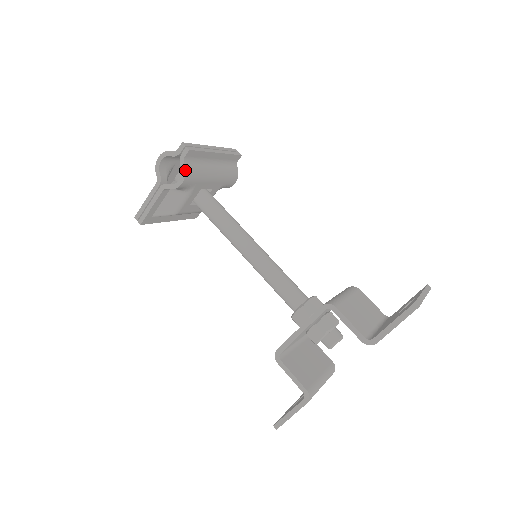
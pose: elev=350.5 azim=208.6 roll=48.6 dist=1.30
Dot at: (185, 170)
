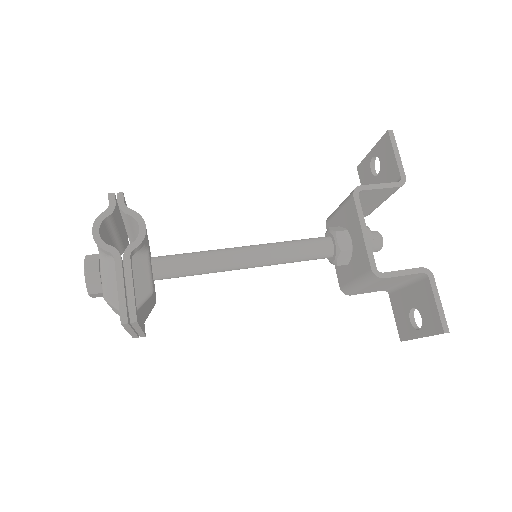
Dot at: (137, 213)
